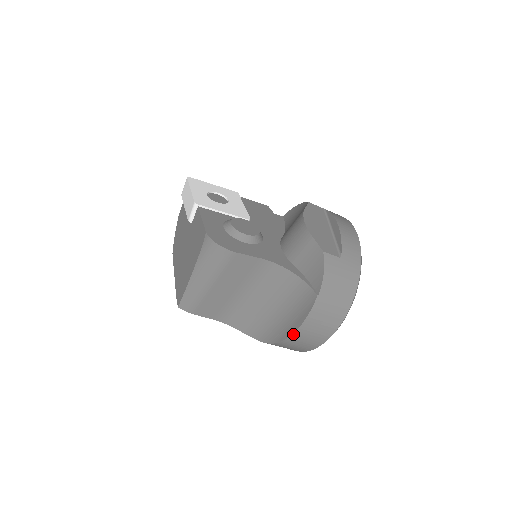
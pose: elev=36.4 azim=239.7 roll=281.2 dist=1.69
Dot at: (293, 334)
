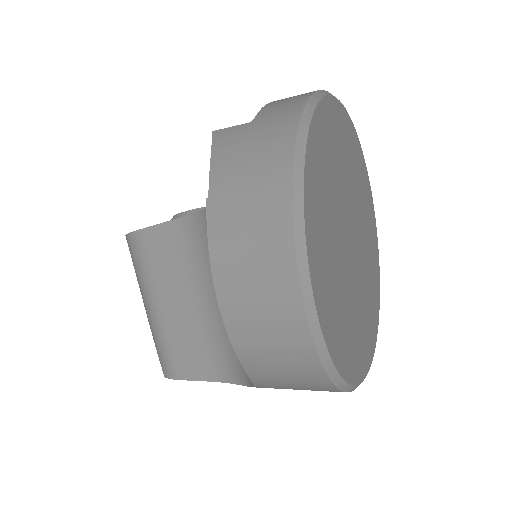
Dot at: (222, 310)
